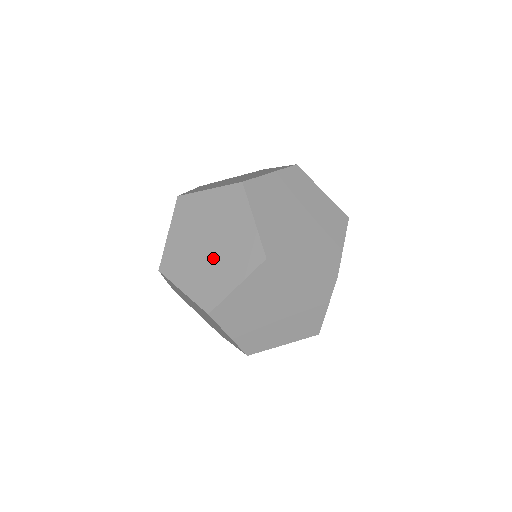
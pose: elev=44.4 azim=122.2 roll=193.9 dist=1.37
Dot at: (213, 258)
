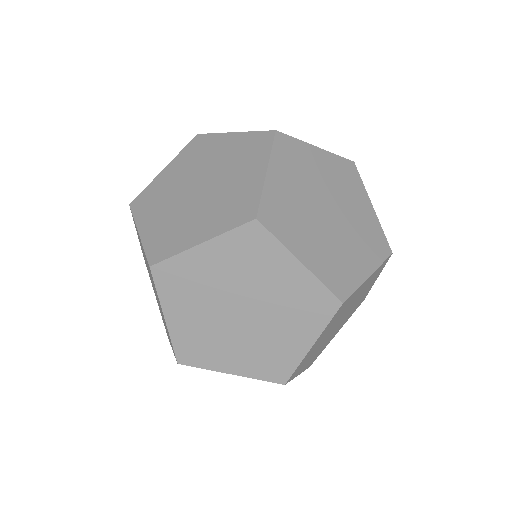
Dot at: (194, 204)
